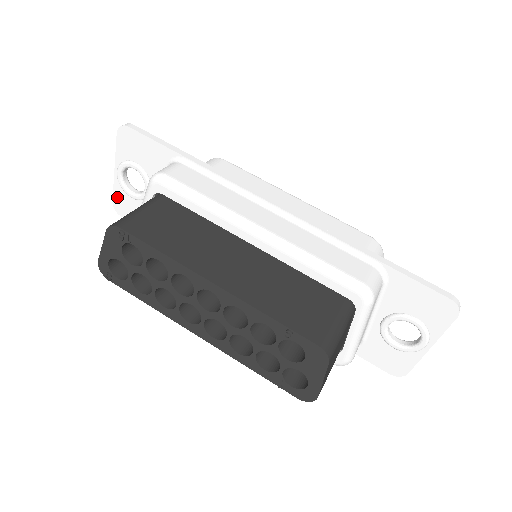
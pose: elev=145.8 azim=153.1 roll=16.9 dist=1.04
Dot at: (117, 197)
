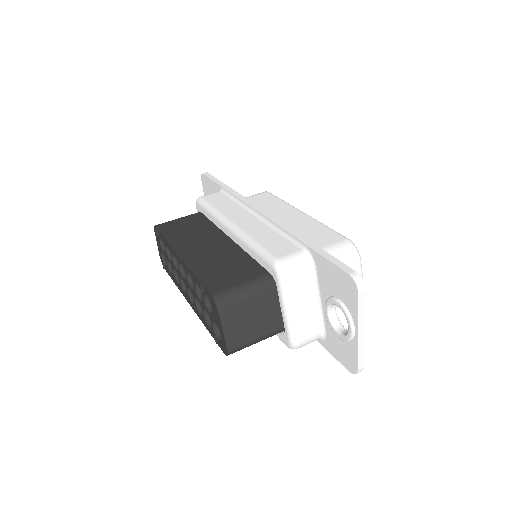
Dot at: occluded
